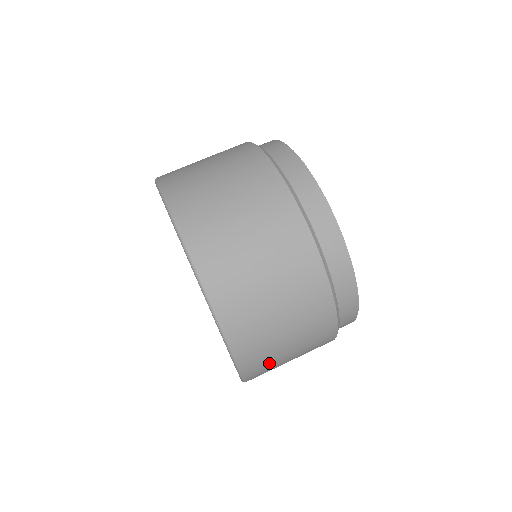
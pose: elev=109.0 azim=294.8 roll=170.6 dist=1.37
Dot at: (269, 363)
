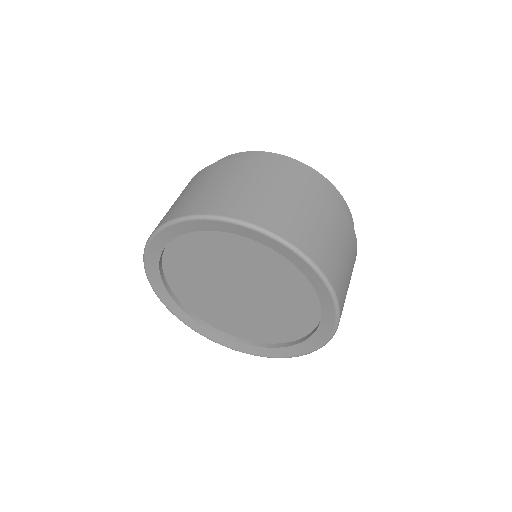
Dot at: occluded
